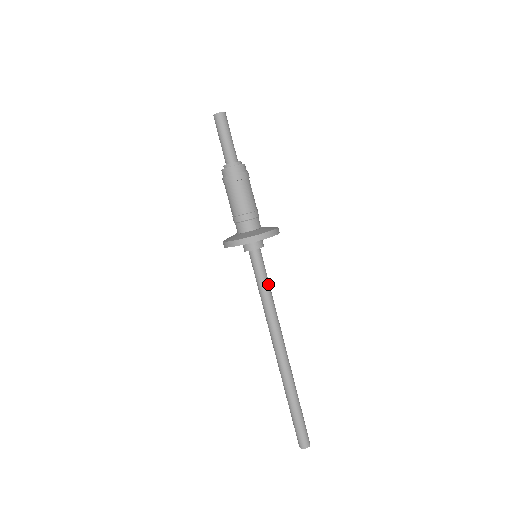
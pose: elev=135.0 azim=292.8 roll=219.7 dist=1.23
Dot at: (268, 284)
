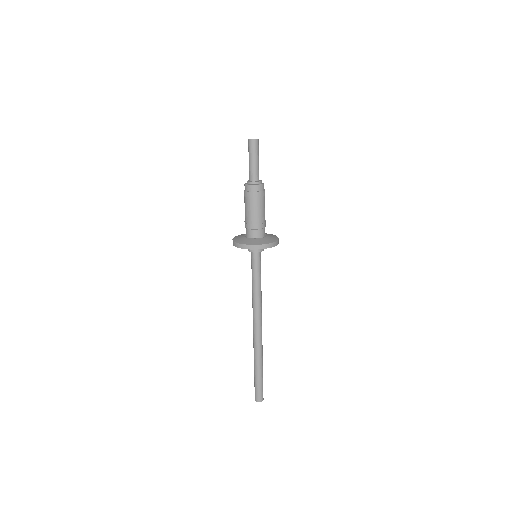
Dot at: (258, 280)
